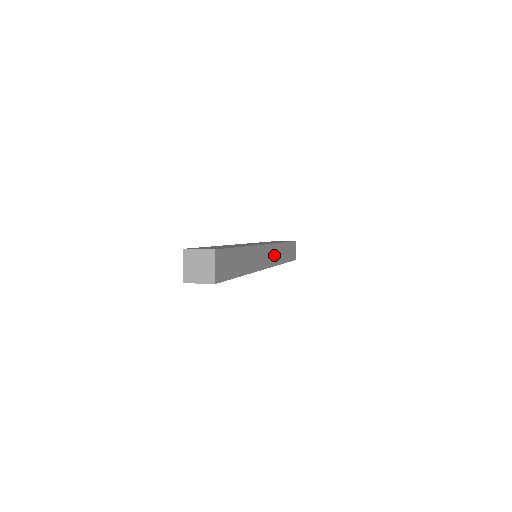
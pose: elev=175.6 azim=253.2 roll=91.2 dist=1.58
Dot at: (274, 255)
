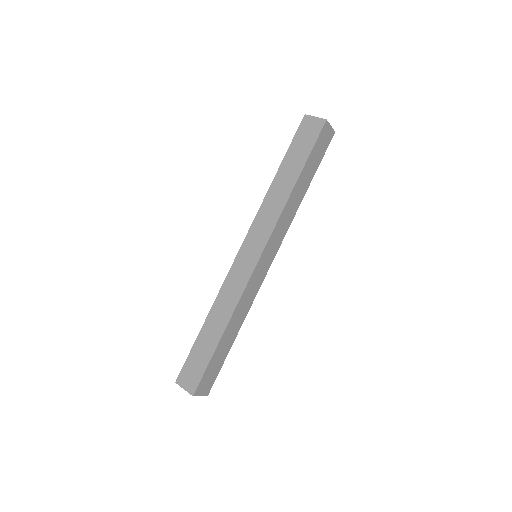
Dot at: (278, 234)
